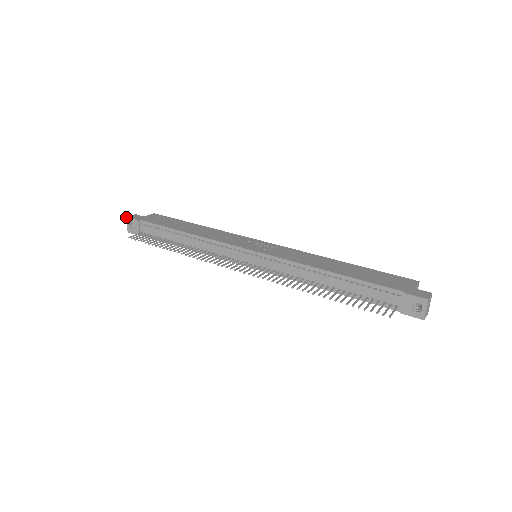
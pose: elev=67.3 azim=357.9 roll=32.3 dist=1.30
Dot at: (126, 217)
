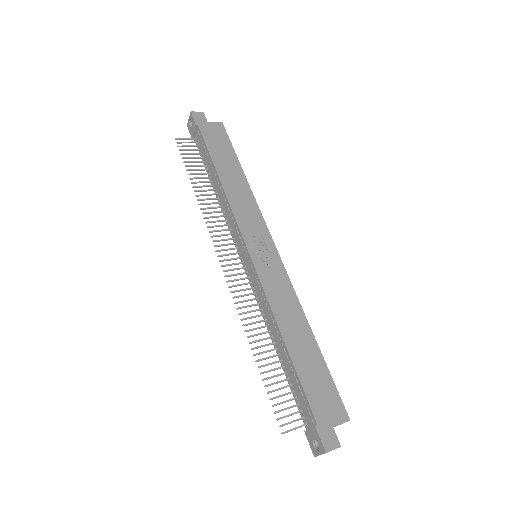
Dot at: occluded
